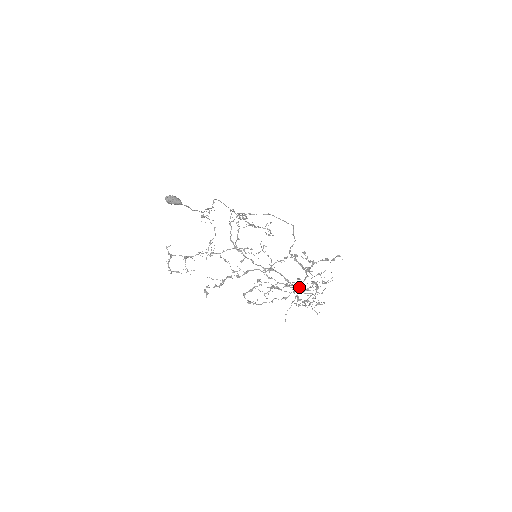
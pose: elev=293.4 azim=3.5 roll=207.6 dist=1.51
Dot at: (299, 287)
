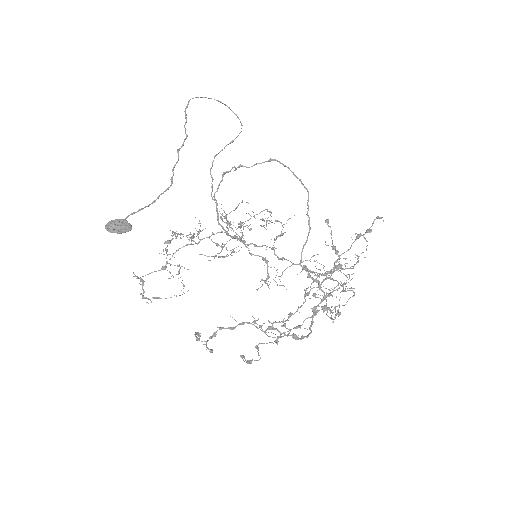
Dot at: occluded
